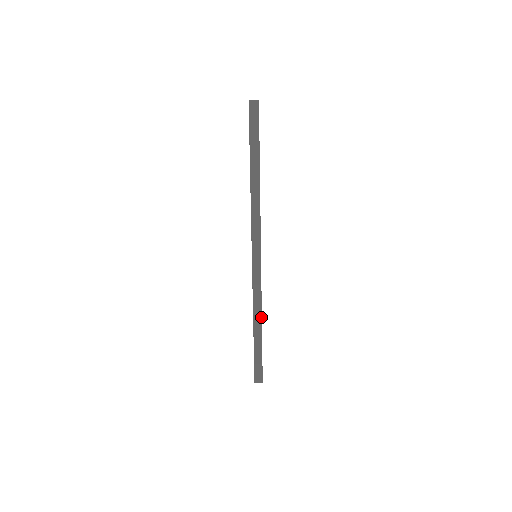
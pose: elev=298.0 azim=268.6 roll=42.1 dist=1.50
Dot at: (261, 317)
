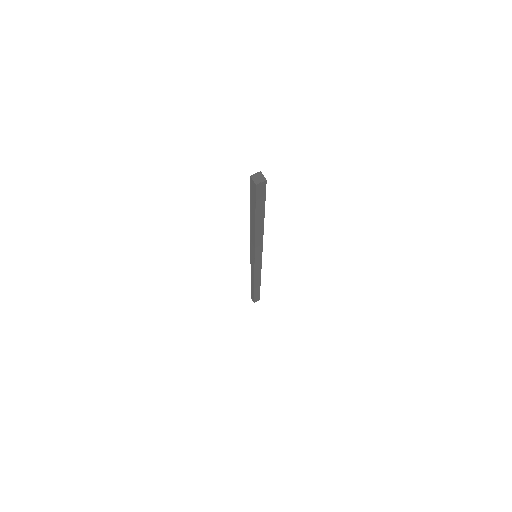
Dot at: (260, 279)
